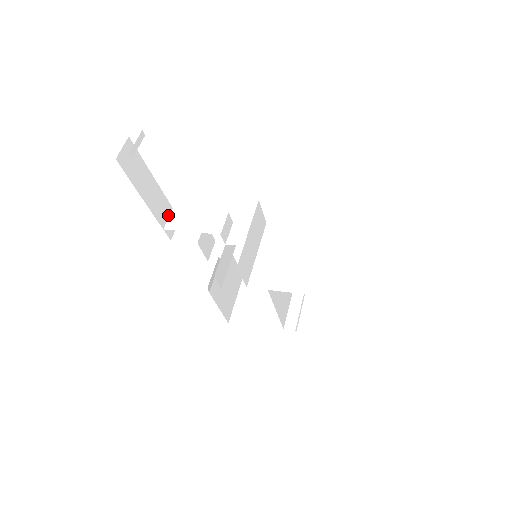
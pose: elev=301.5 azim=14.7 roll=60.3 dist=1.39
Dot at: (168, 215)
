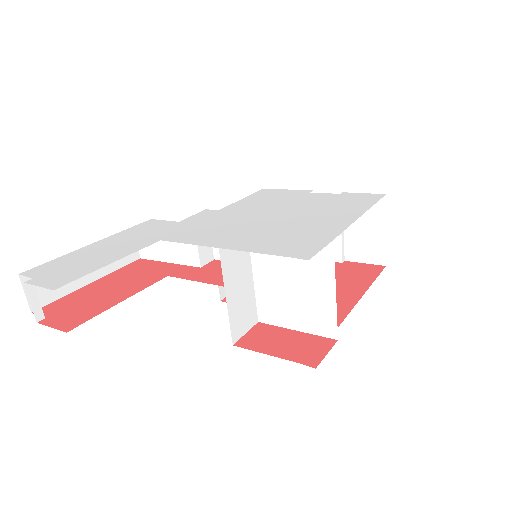
Dot at: occluded
